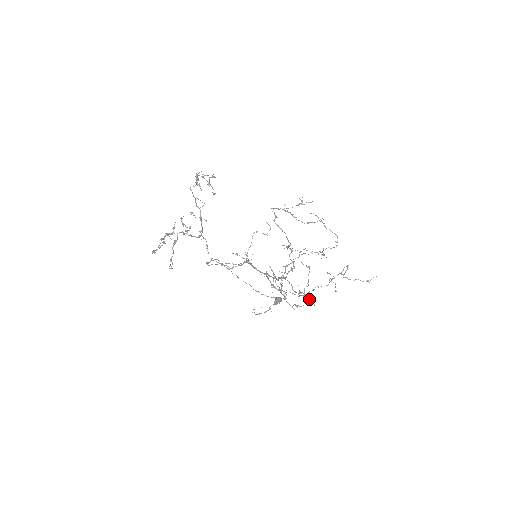
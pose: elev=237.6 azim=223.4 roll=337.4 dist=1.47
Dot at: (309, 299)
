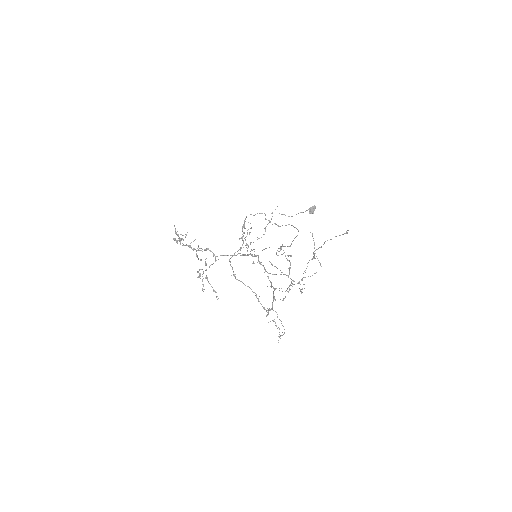
Dot at: occluded
